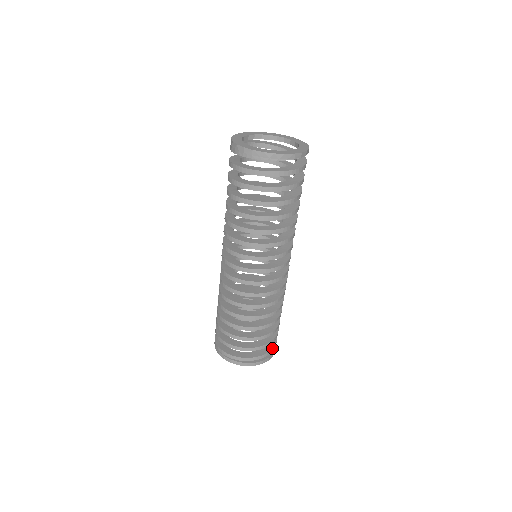
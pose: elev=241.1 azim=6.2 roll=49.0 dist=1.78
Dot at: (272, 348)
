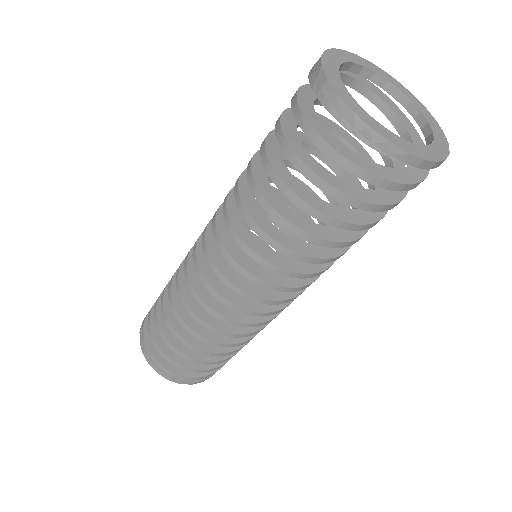
Dot at: (205, 375)
